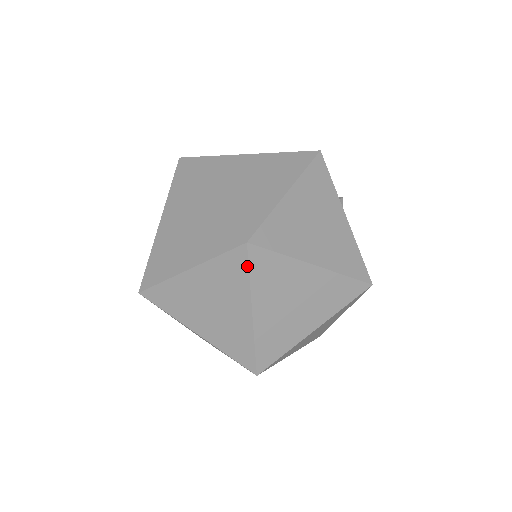
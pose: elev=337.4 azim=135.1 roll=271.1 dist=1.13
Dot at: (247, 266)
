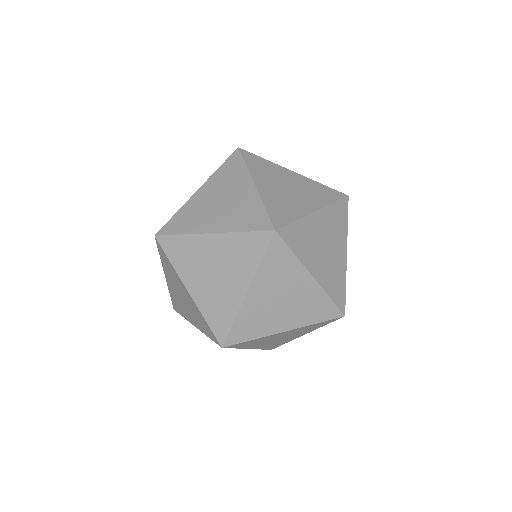
Dot at: (265, 250)
